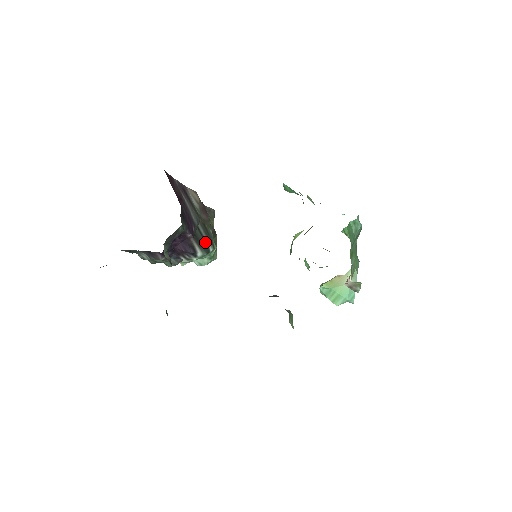
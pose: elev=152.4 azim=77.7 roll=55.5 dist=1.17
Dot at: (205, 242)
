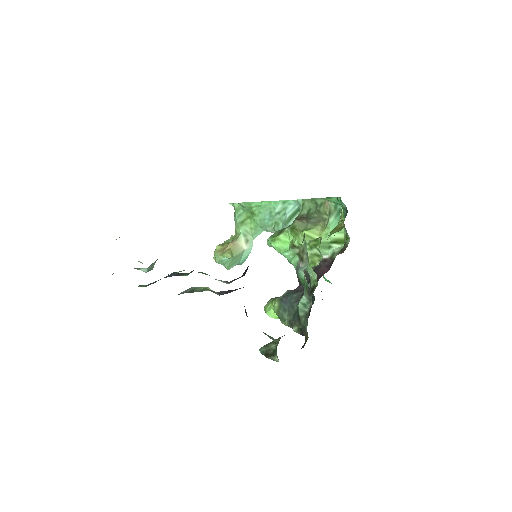
Dot at: occluded
